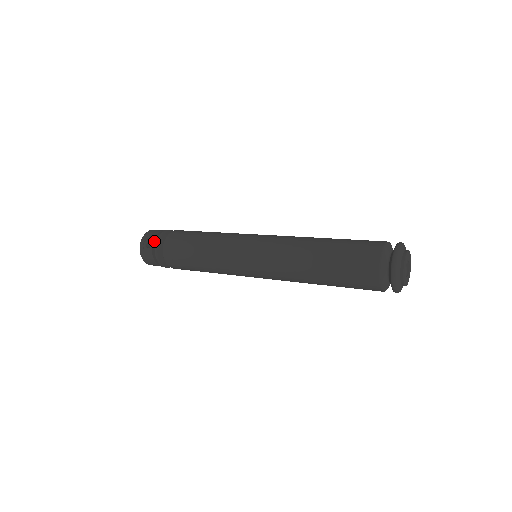
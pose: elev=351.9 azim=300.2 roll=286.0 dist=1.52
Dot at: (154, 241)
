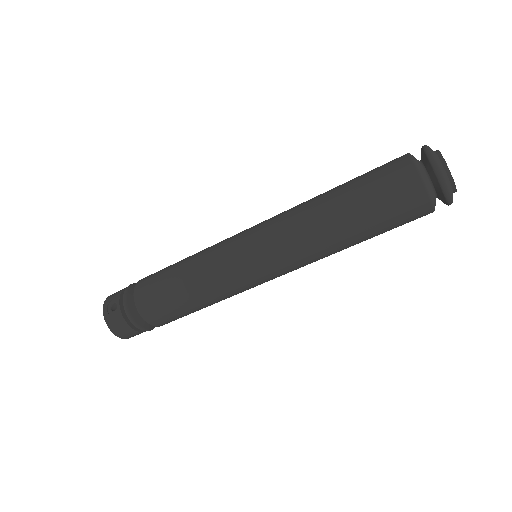
Dot at: (120, 298)
